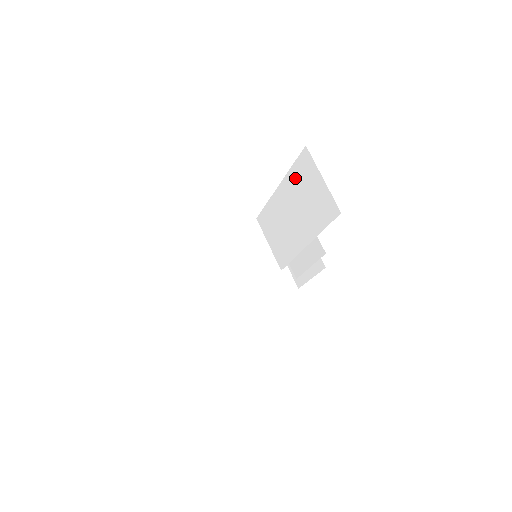
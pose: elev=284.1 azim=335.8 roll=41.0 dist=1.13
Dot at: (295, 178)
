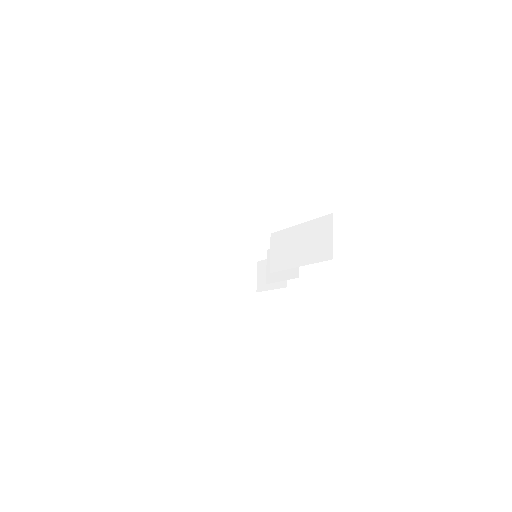
Dot at: (315, 226)
